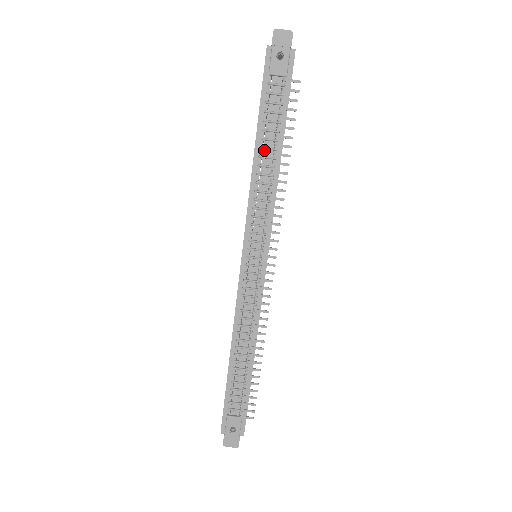
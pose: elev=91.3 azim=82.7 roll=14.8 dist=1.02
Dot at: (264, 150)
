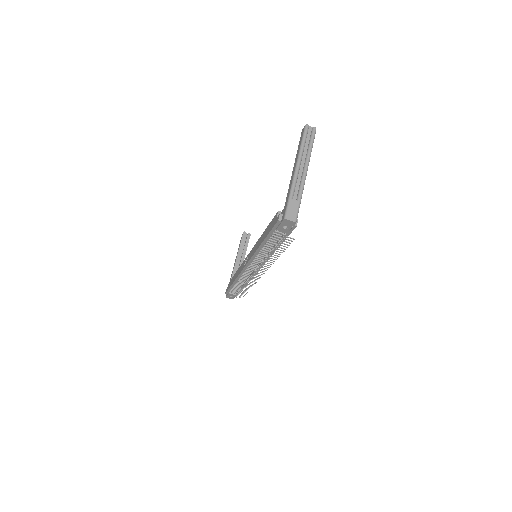
Dot at: (267, 246)
